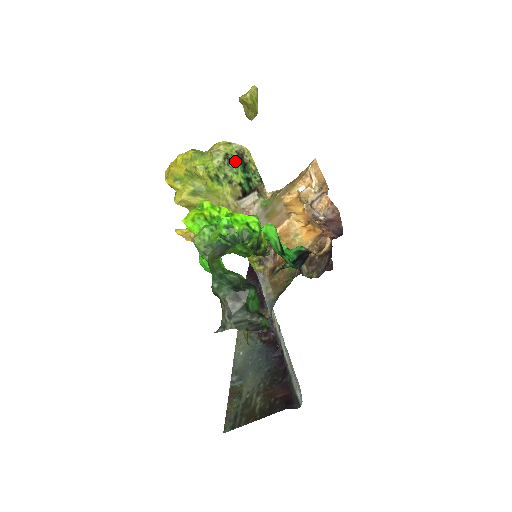
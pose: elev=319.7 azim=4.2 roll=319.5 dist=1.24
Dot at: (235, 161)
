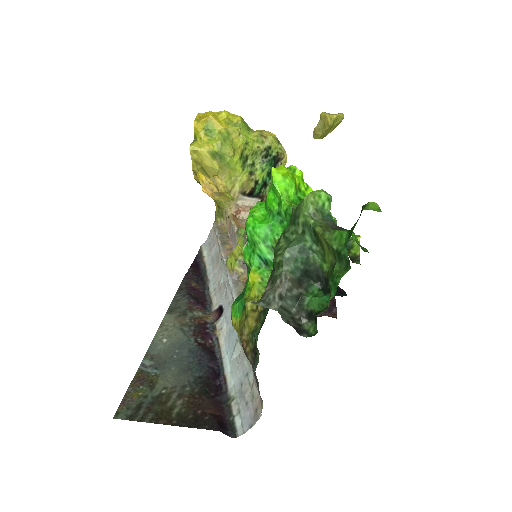
Dot at: (270, 159)
